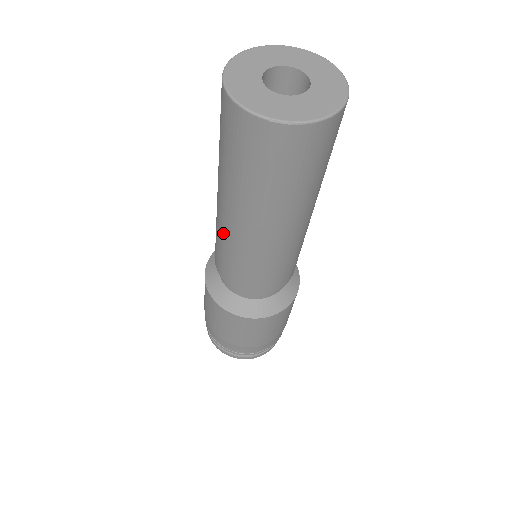
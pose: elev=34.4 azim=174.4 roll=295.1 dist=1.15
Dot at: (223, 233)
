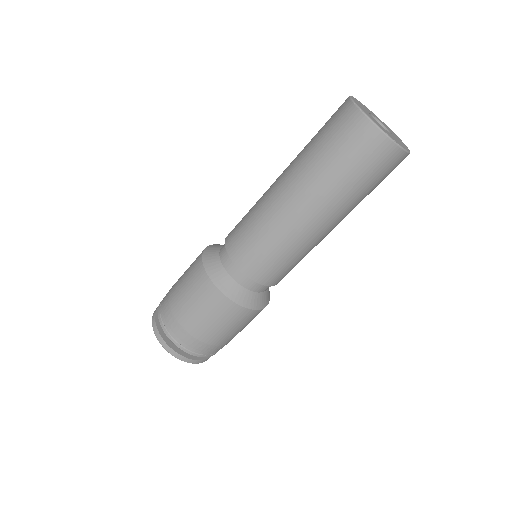
Dot at: occluded
